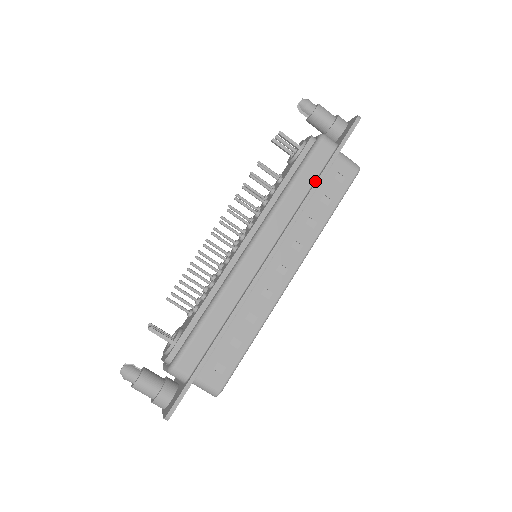
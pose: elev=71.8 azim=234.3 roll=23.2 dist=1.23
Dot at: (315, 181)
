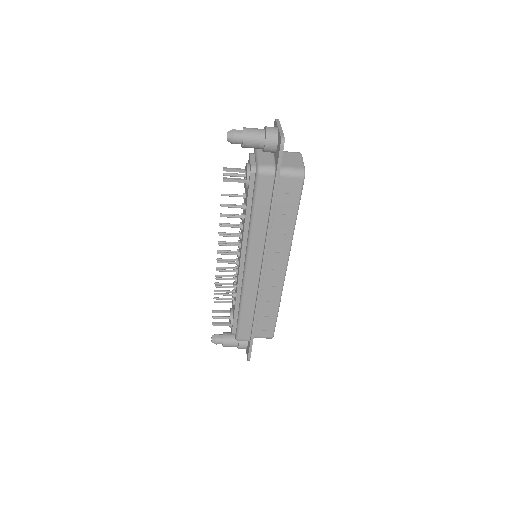
Dot at: (270, 208)
